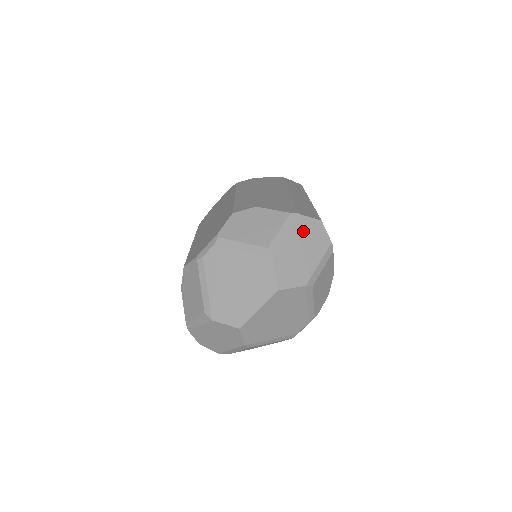
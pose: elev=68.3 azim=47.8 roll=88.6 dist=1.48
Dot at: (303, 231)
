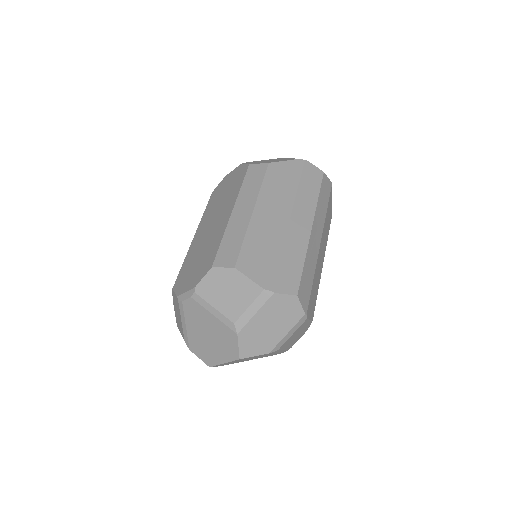
Dot at: (274, 308)
